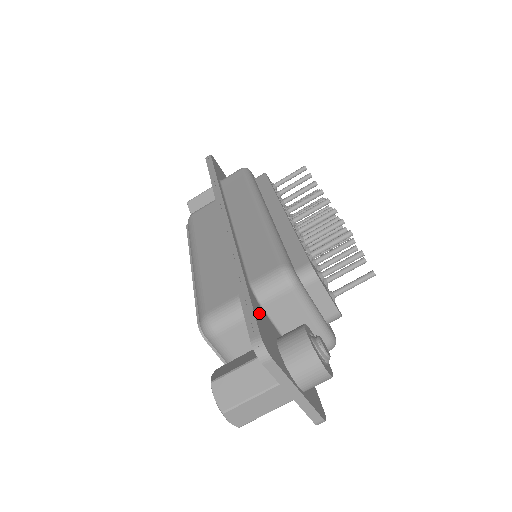
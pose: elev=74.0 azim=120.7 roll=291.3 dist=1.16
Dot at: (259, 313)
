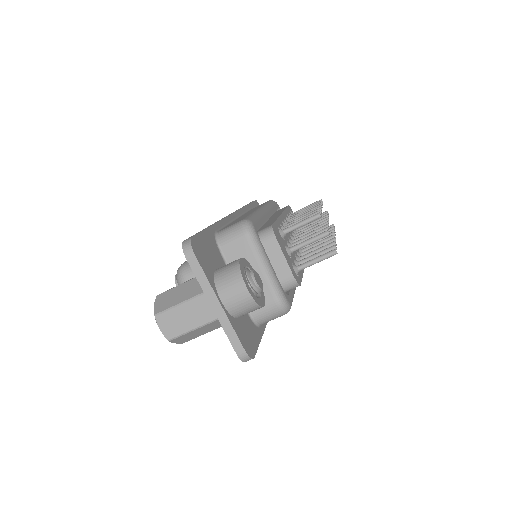
Dot at: (209, 242)
